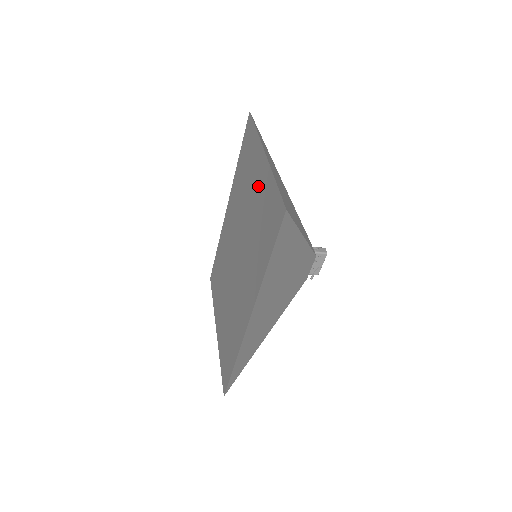
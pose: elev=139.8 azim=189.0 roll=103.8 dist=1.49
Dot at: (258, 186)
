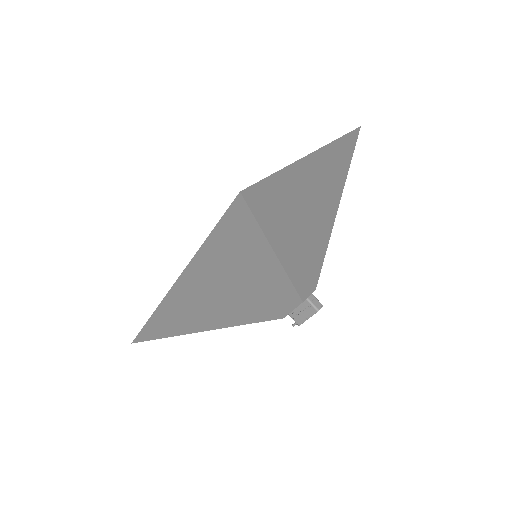
Dot at: occluded
